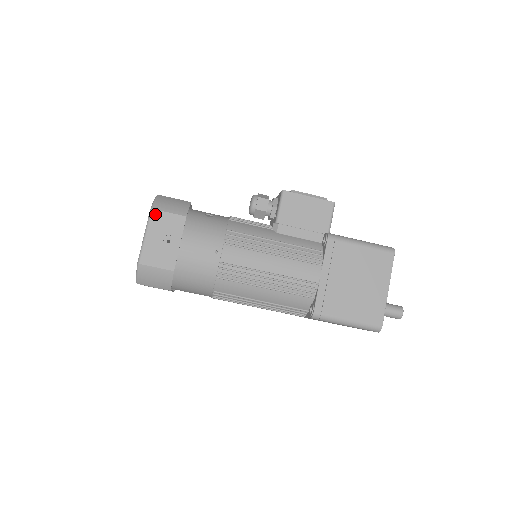
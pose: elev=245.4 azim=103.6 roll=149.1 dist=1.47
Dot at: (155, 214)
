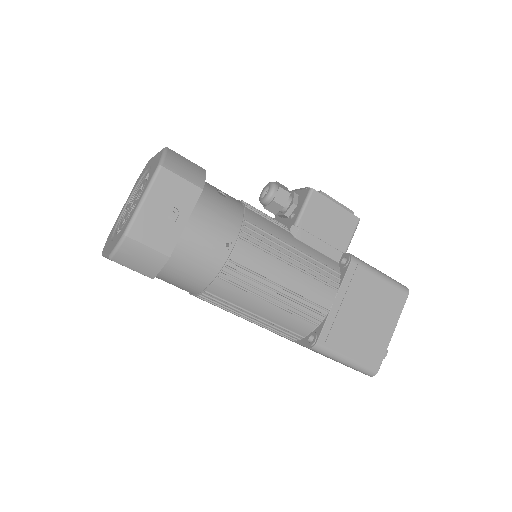
Dot at: (164, 174)
